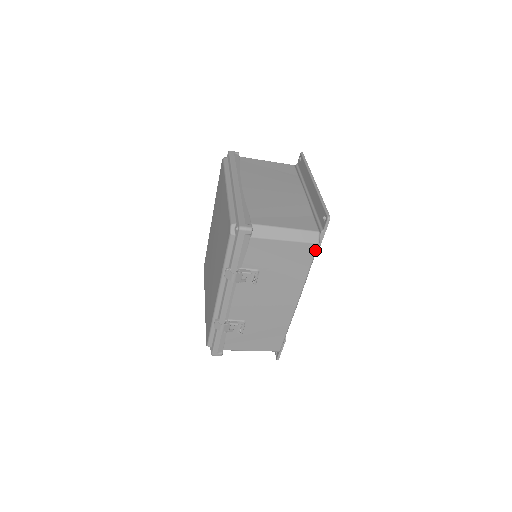
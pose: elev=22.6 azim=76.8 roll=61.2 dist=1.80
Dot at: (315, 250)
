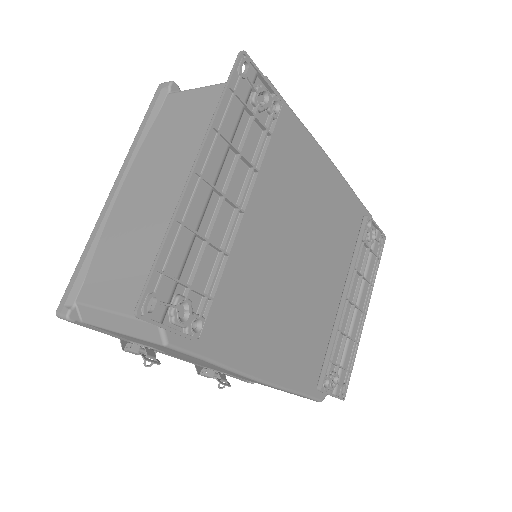
Dot at: (175, 350)
